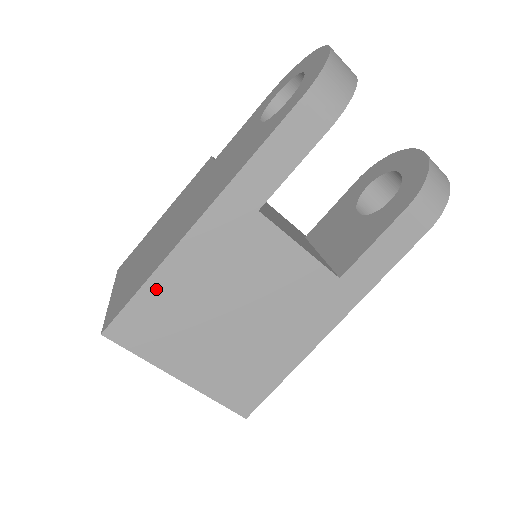
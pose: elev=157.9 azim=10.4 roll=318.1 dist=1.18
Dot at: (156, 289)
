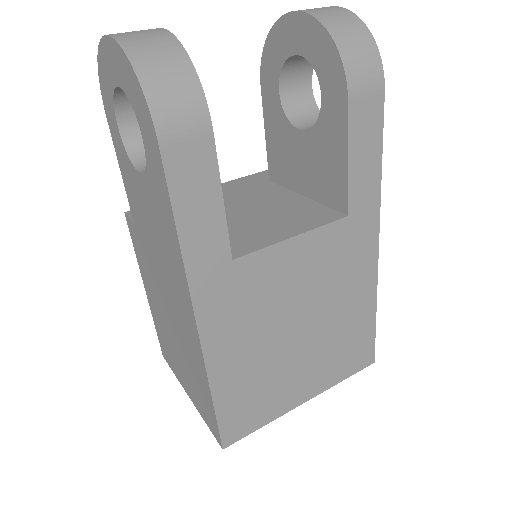
Dot at: (224, 389)
